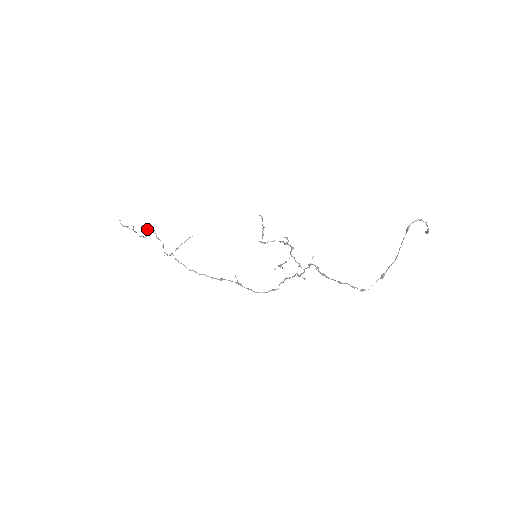
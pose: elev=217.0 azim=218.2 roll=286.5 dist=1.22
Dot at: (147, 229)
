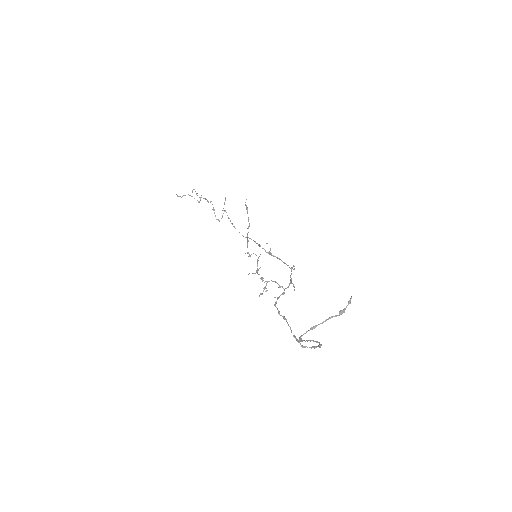
Dot at: occluded
